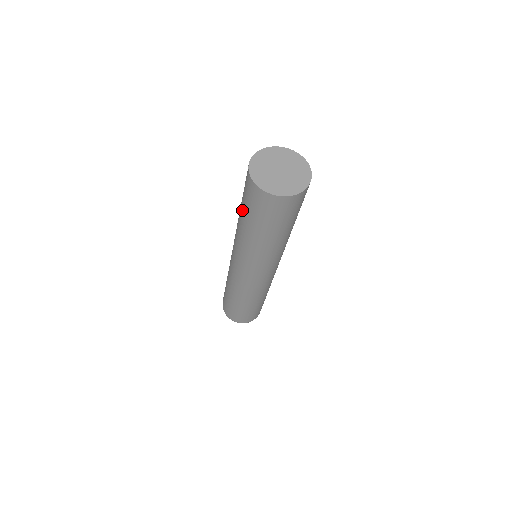
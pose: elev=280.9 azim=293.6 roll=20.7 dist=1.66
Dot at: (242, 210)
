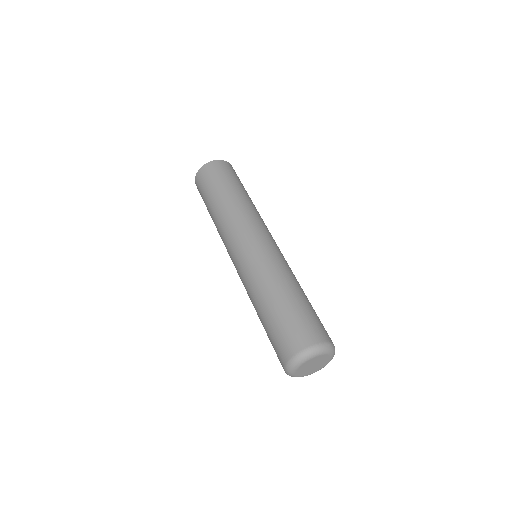
Dot at: (213, 194)
